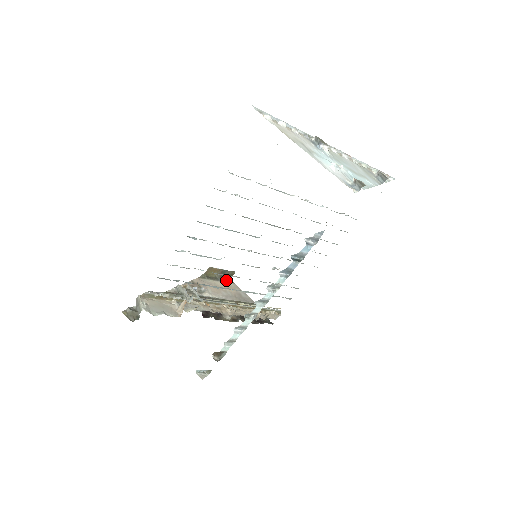
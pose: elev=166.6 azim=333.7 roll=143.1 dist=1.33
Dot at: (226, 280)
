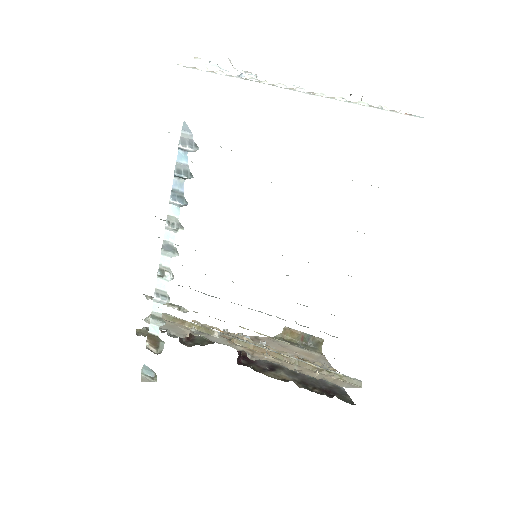
Dot at: (311, 349)
